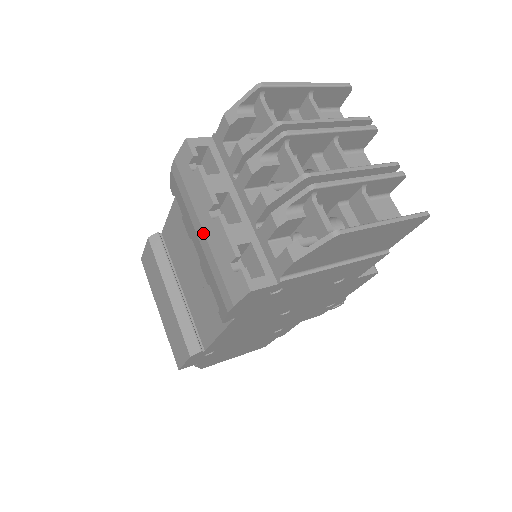
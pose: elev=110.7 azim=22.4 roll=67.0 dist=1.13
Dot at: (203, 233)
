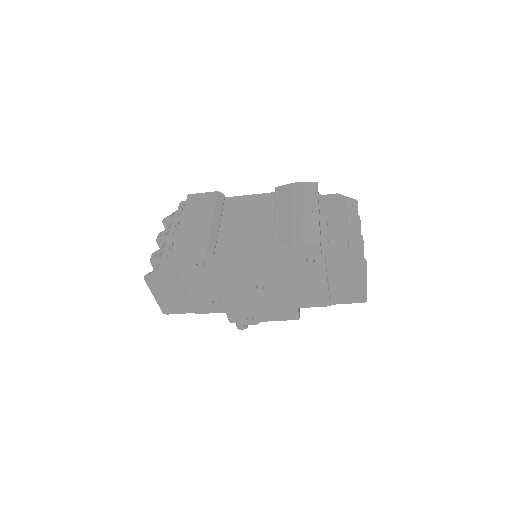
Dot at: (300, 212)
